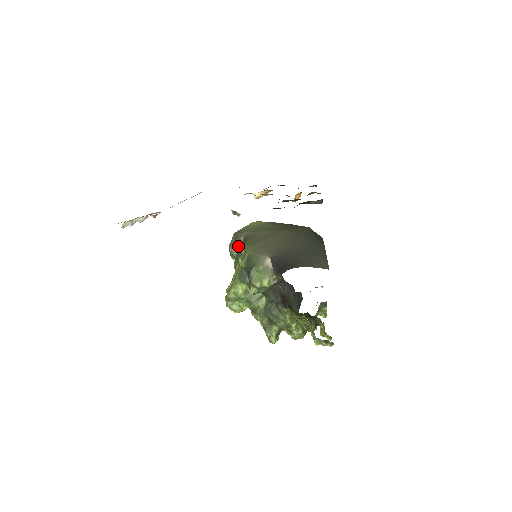
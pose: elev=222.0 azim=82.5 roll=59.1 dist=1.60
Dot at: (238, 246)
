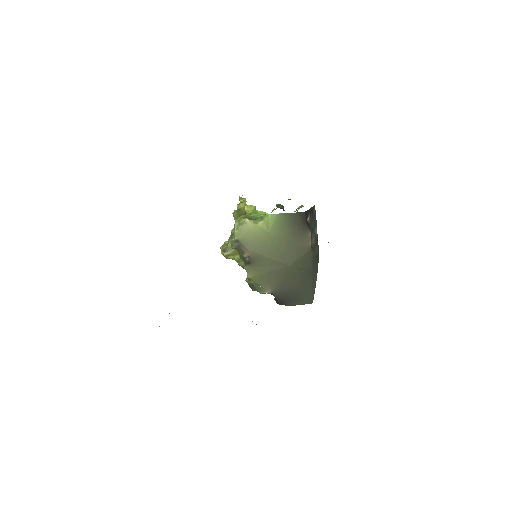
Dot at: (241, 253)
